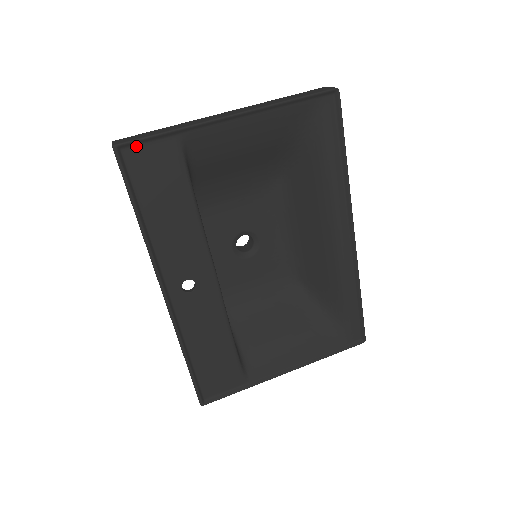
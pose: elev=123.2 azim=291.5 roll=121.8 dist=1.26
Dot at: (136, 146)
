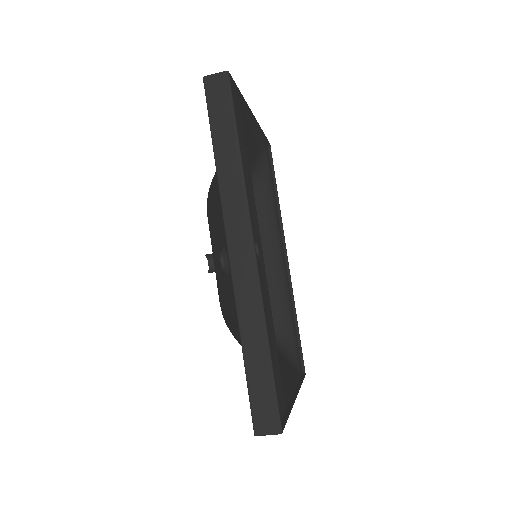
Dot at: occluded
